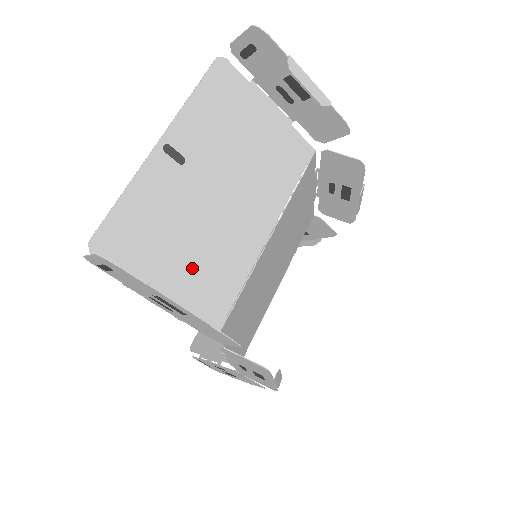
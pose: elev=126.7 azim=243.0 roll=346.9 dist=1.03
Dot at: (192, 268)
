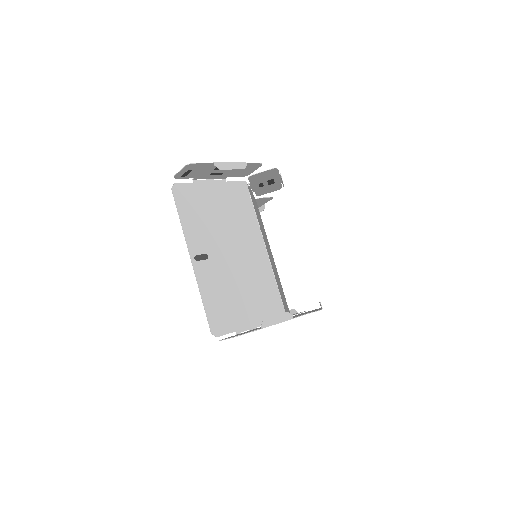
Dot at: (253, 299)
